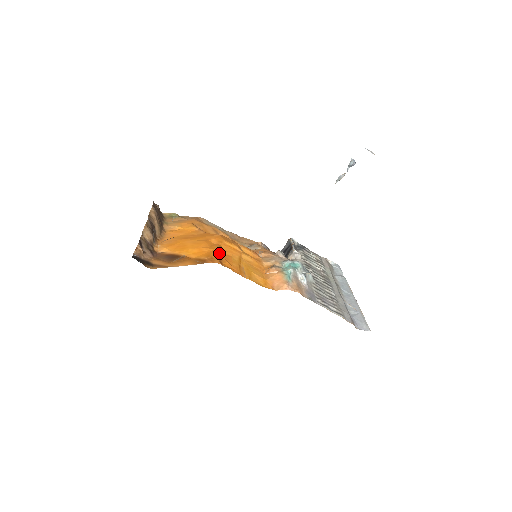
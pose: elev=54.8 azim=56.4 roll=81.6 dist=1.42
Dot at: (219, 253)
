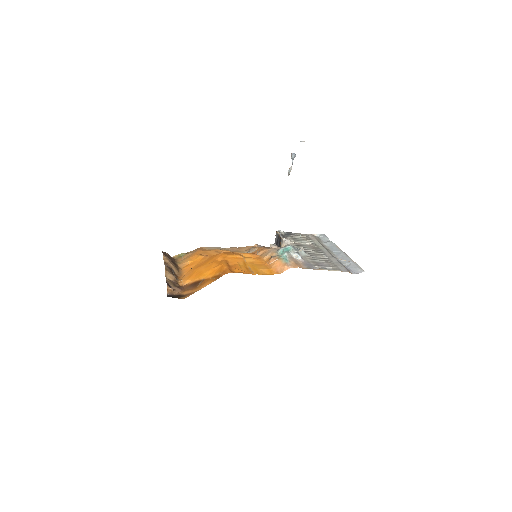
Dot at: (227, 266)
